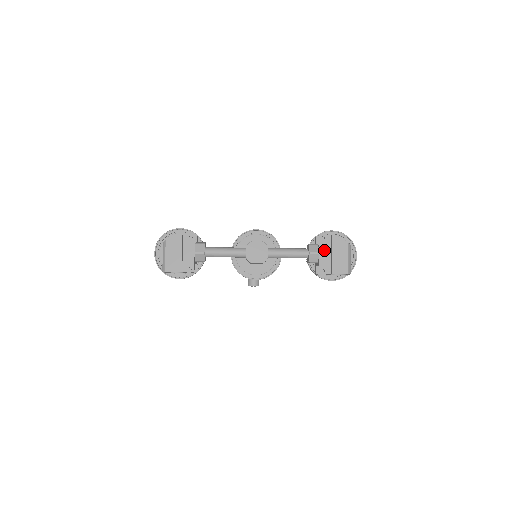
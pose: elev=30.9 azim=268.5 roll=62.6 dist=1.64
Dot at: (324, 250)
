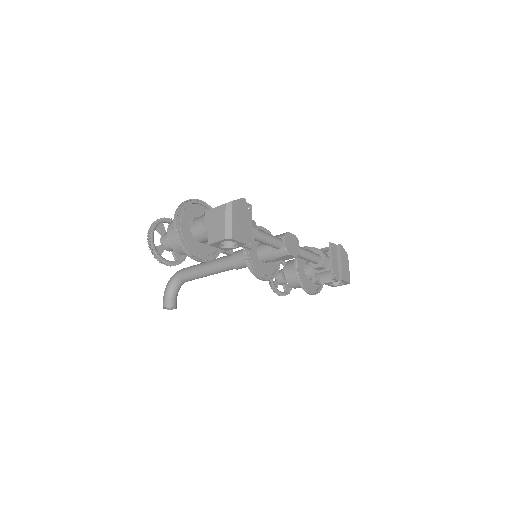
Dot at: (334, 257)
